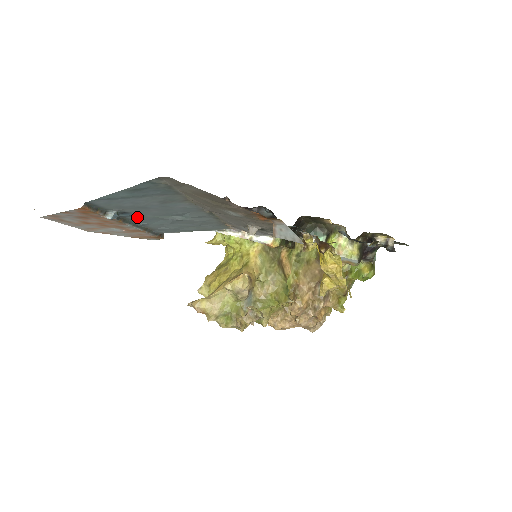
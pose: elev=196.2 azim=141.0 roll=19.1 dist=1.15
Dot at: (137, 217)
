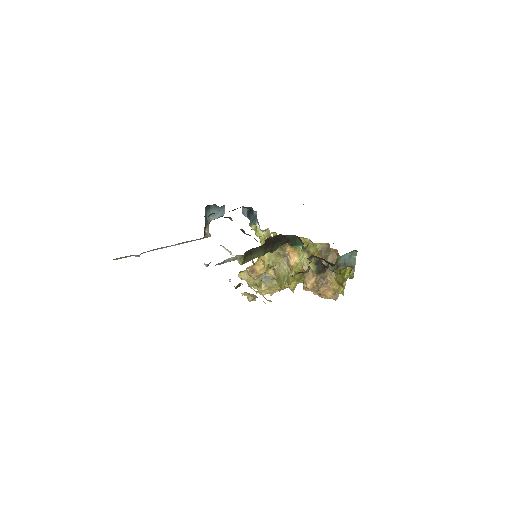
Dot at: occluded
